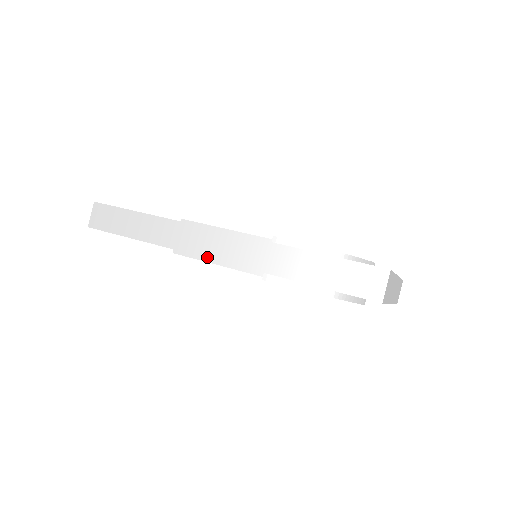
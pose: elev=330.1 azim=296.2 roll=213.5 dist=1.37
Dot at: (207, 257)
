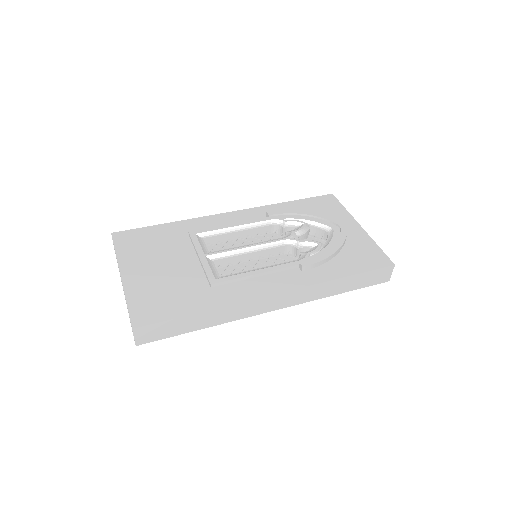
Dot at: occluded
